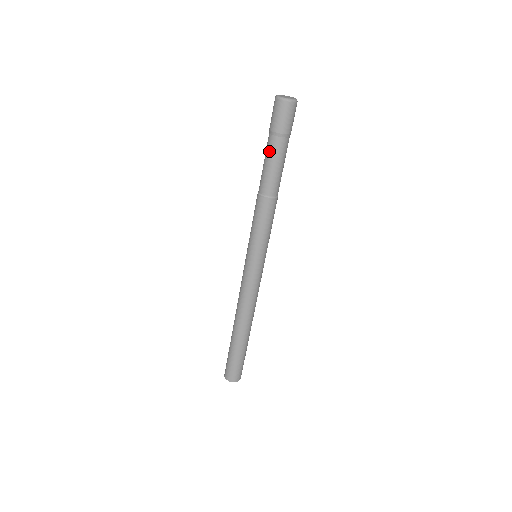
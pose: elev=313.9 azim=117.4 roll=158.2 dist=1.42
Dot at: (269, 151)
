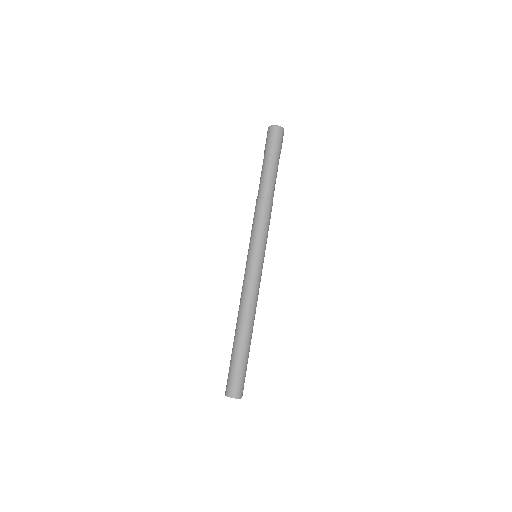
Dot at: (264, 163)
